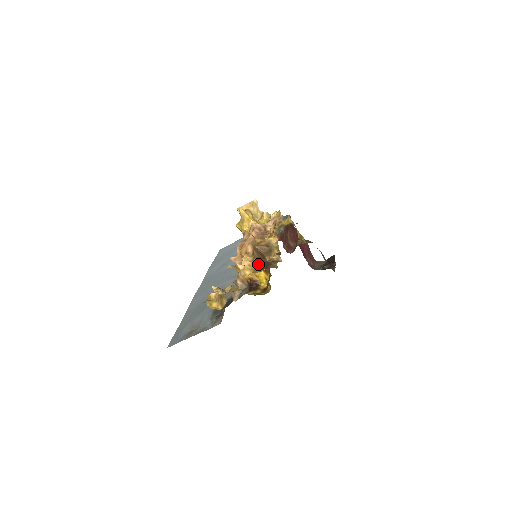
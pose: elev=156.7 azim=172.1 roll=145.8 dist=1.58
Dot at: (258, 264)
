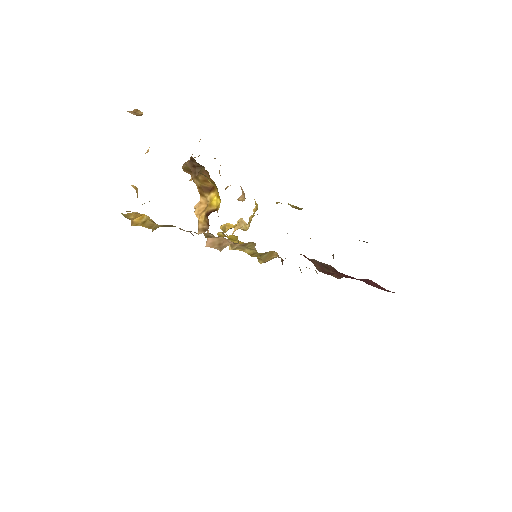
Dot at: occluded
